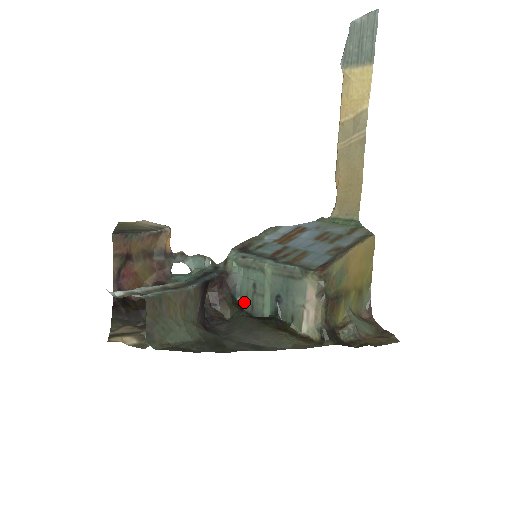
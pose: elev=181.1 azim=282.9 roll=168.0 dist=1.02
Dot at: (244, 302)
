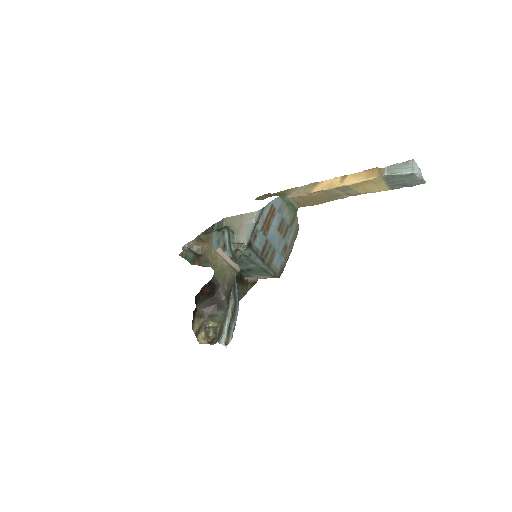
Dot at: occluded
